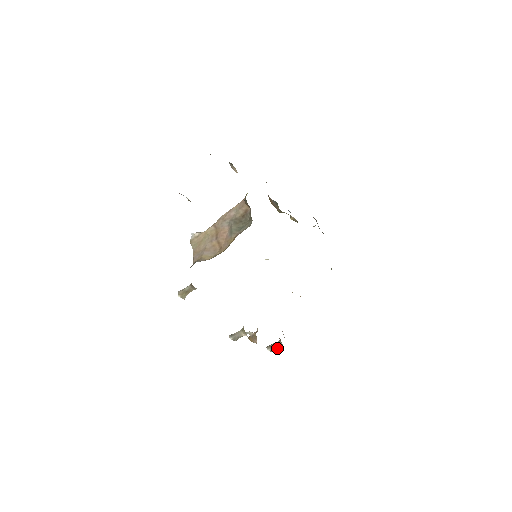
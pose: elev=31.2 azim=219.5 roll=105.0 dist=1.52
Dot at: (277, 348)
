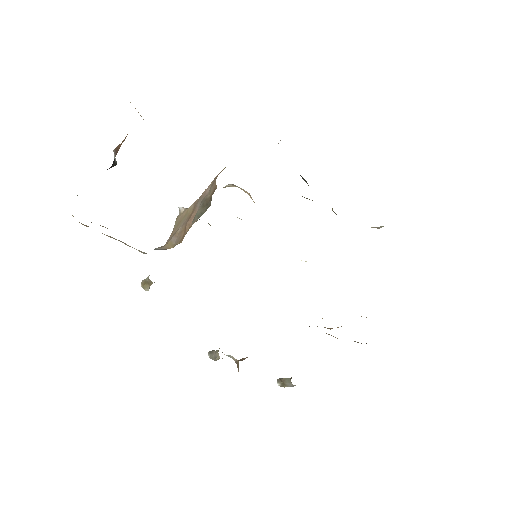
Dot at: (288, 386)
